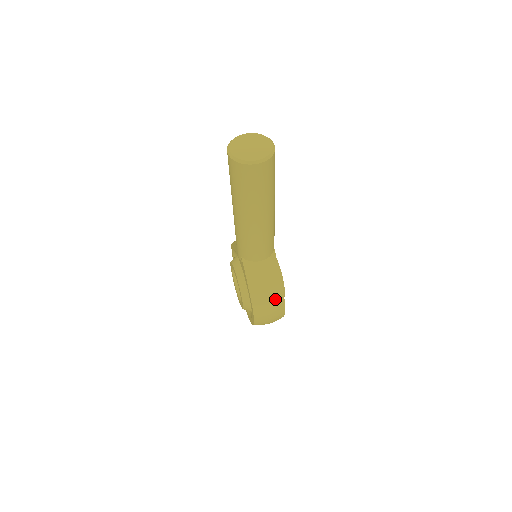
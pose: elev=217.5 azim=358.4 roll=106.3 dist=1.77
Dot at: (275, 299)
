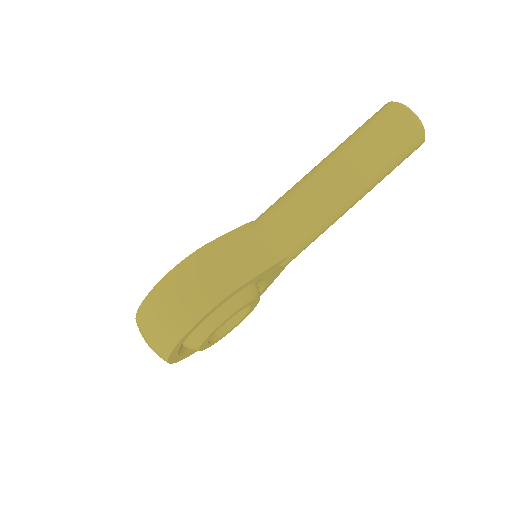
Dot at: (228, 274)
